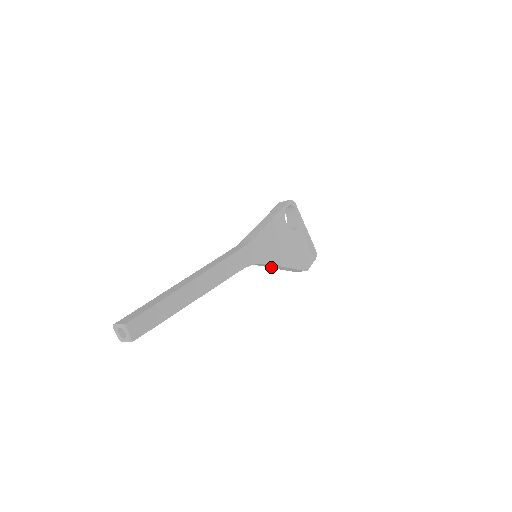
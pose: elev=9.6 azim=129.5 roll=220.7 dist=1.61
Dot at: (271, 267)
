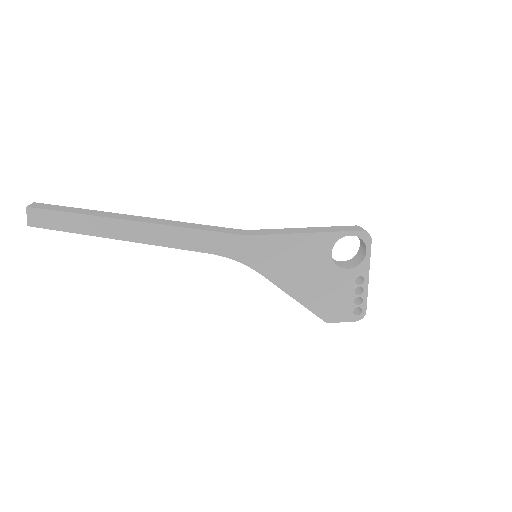
Dot at: occluded
